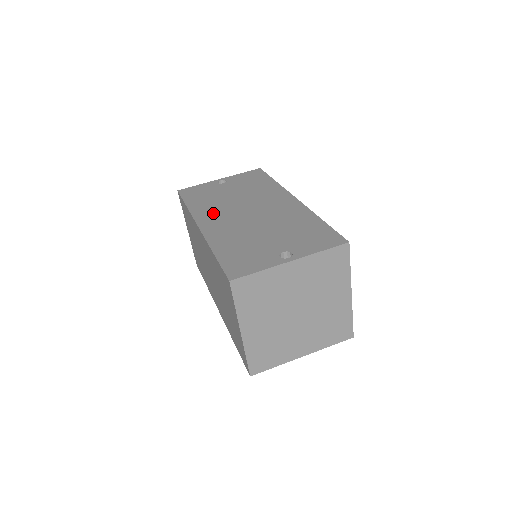
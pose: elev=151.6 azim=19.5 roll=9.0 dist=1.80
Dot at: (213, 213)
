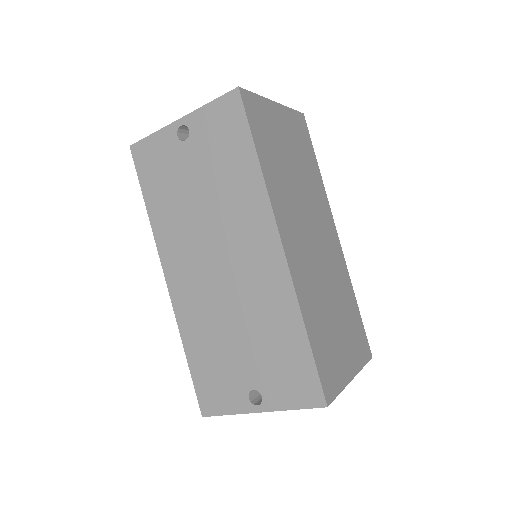
Dot at: (178, 250)
